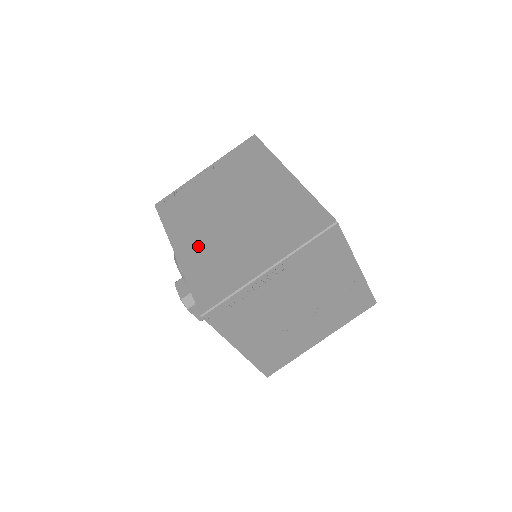
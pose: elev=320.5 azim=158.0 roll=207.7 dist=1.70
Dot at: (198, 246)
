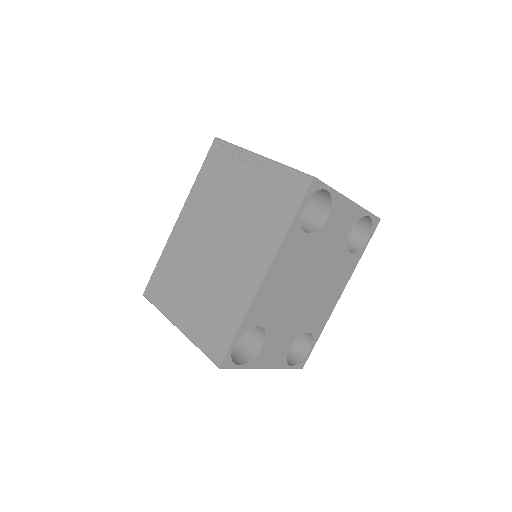
Dot at: (184, 239)
